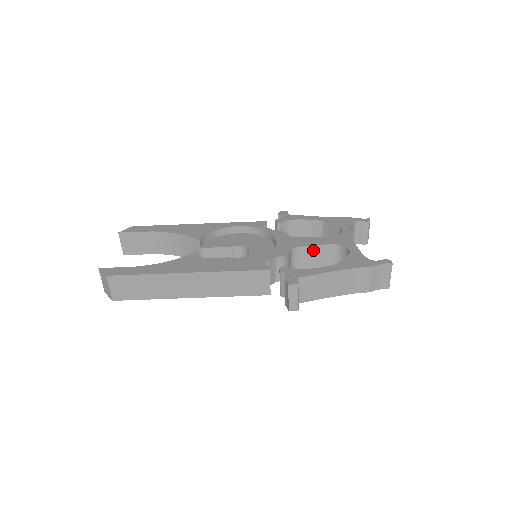
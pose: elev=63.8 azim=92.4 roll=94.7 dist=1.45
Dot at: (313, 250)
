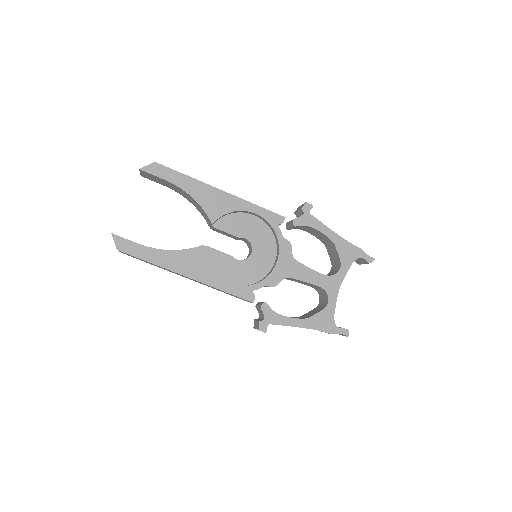
Dot at: (303, 282)
